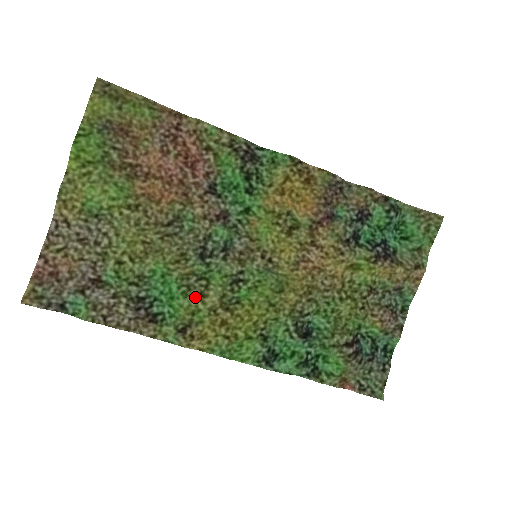
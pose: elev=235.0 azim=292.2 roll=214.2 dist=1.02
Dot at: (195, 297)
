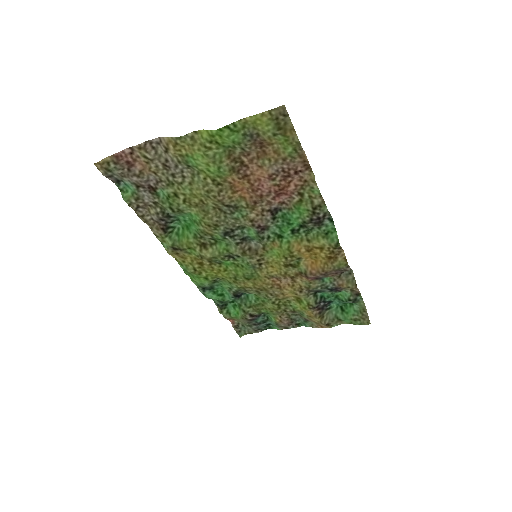
Dot at: (200, 243)
